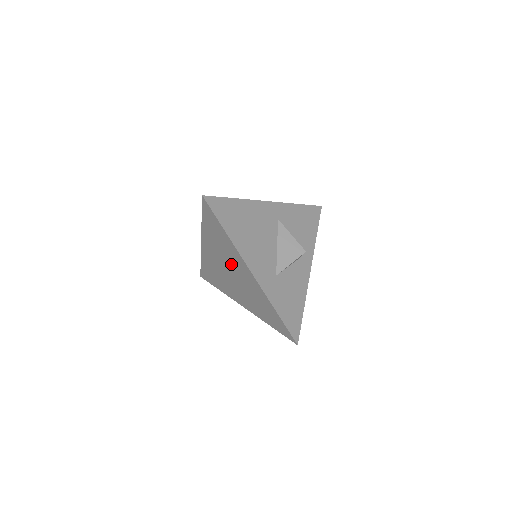
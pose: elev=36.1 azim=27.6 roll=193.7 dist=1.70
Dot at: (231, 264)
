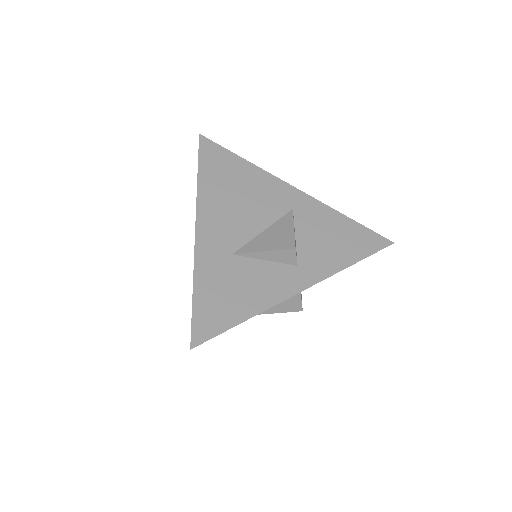
Dot at: occluded
